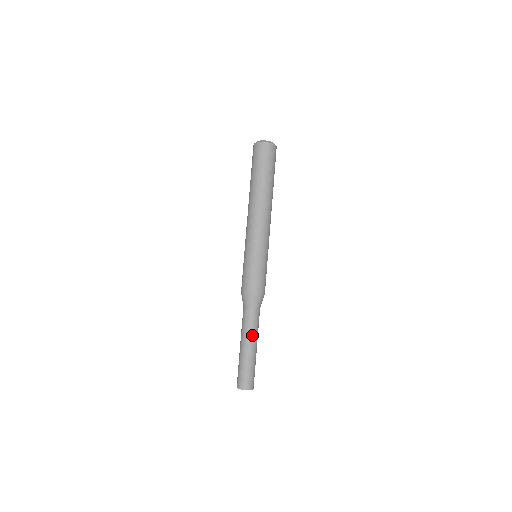
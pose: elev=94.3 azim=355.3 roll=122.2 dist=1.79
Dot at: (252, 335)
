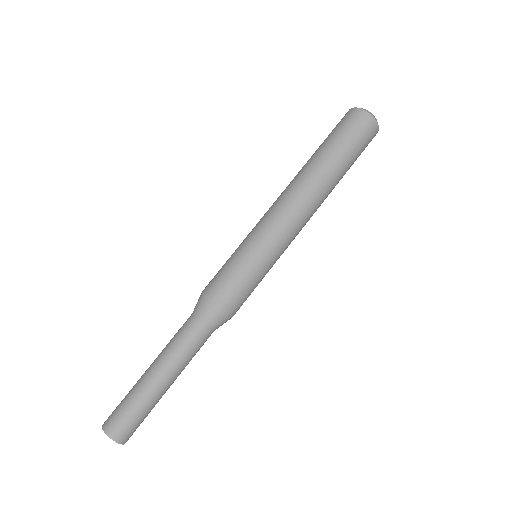
Dot at: (182, 367)
